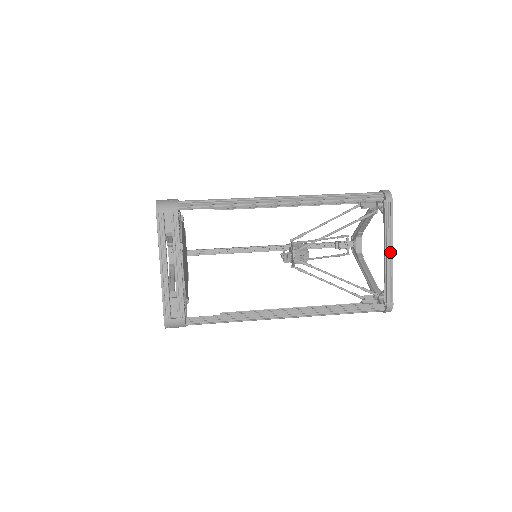
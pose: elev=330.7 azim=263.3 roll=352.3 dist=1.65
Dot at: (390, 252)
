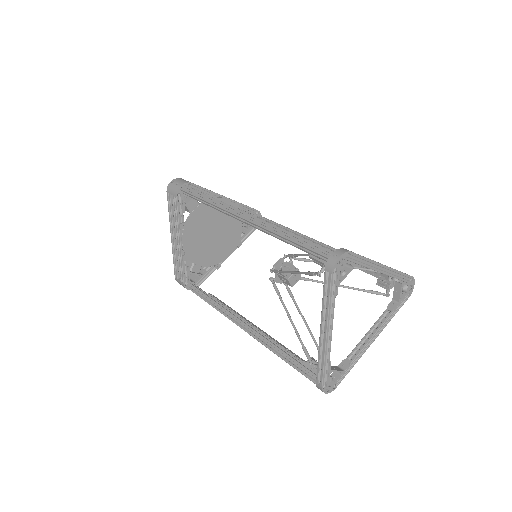
Dot at: (326, 330)
